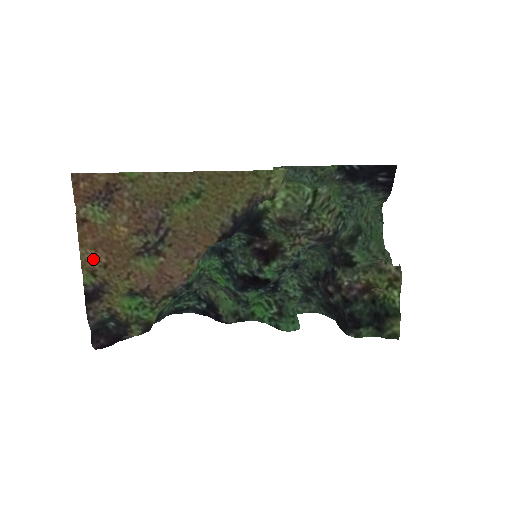
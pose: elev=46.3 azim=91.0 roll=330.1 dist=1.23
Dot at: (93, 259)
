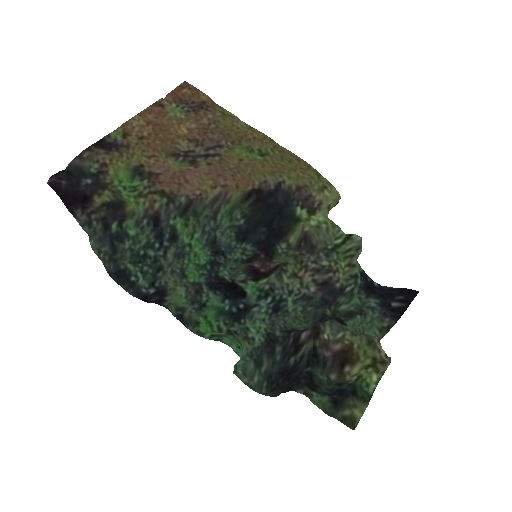
Dot at: (138, 127)
